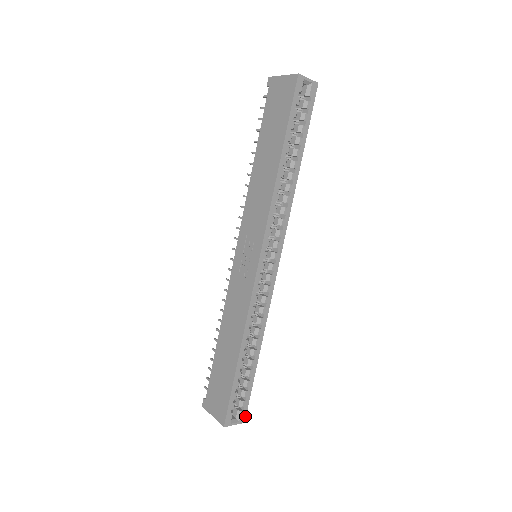
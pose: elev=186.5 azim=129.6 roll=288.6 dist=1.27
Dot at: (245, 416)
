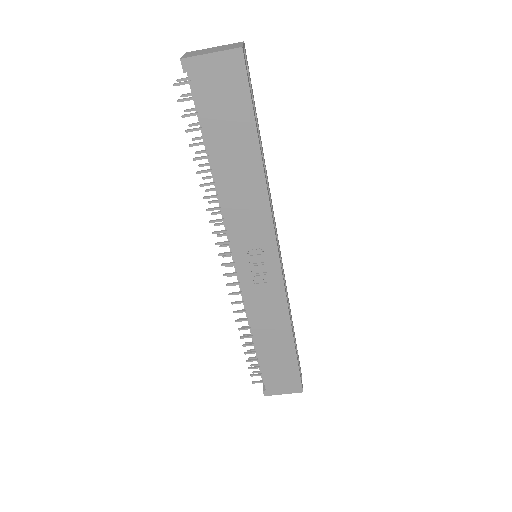
Dot at: occluded
